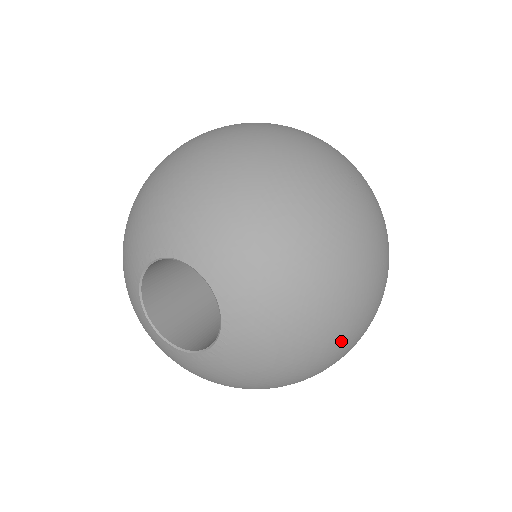
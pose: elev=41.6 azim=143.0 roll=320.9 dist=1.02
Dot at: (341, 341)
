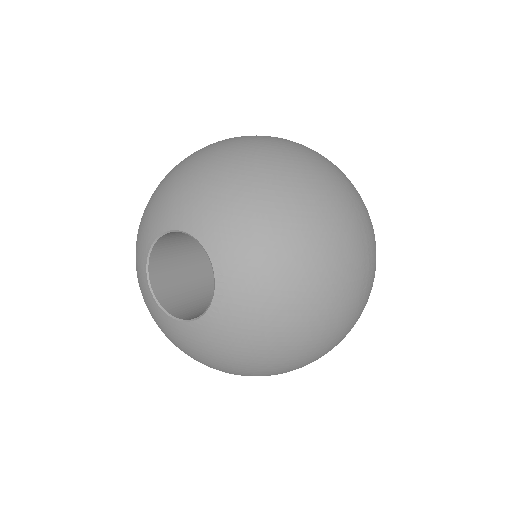
Dot at: (329, 237)
